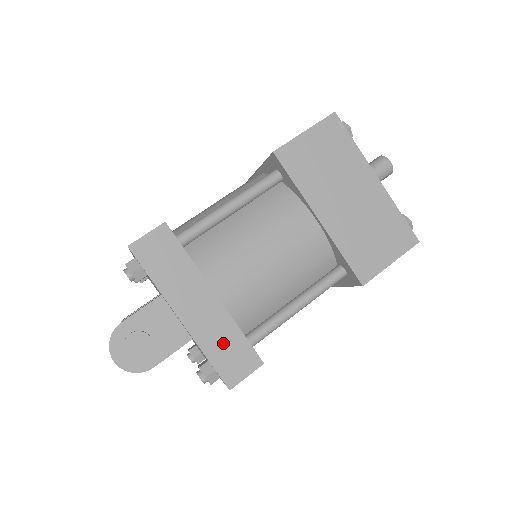
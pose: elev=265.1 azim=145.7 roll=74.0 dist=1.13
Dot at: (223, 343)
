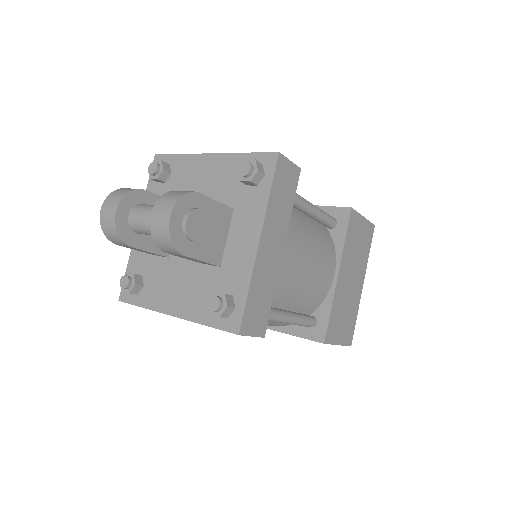
Dot at: (262, 292)
